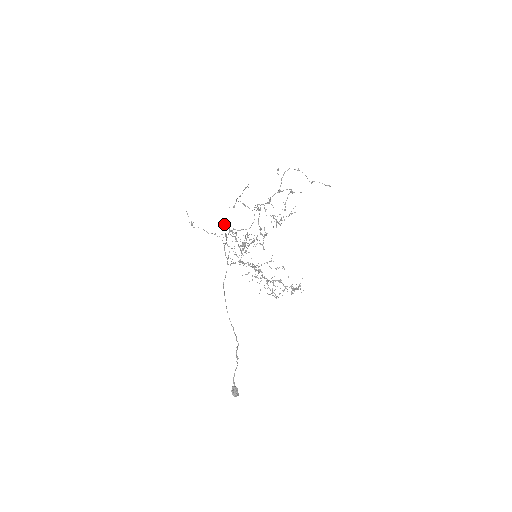
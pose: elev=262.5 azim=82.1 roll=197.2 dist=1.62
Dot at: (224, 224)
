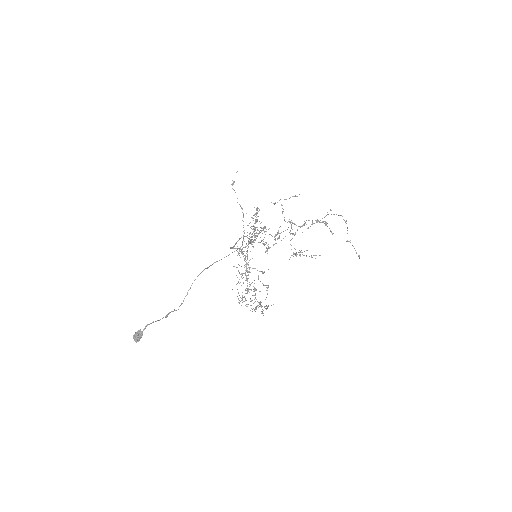
Dot at: (256, 213)
